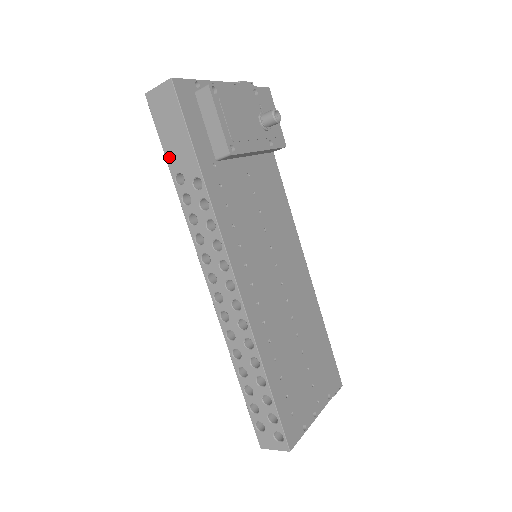
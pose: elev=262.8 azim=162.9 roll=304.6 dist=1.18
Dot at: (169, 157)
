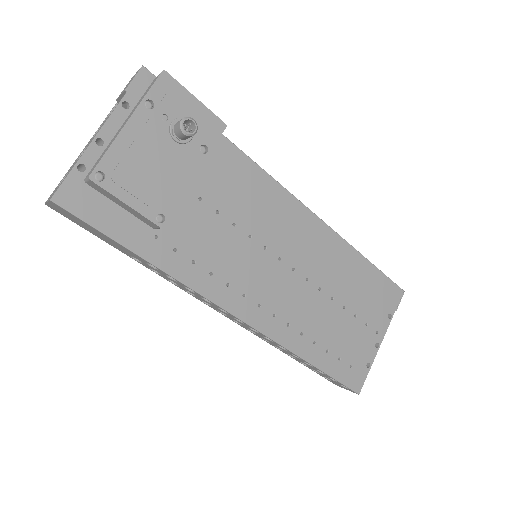
Dot at: occluded
